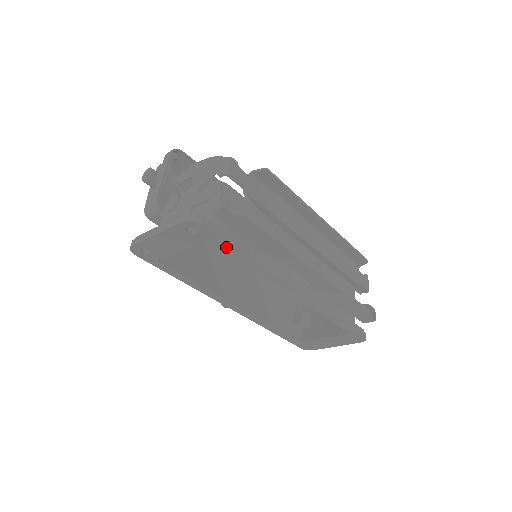
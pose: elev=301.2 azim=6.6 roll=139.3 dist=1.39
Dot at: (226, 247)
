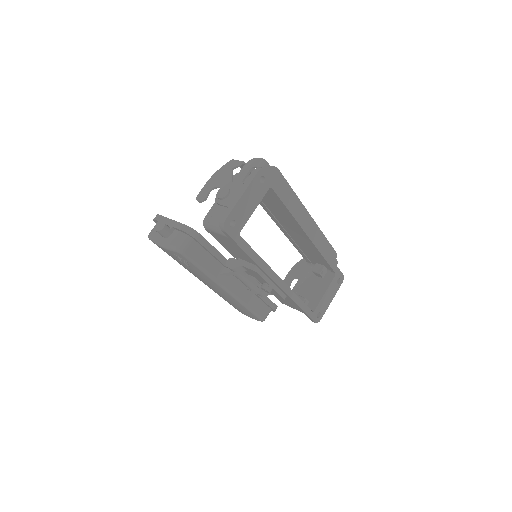
Dot at: (278, 192)
